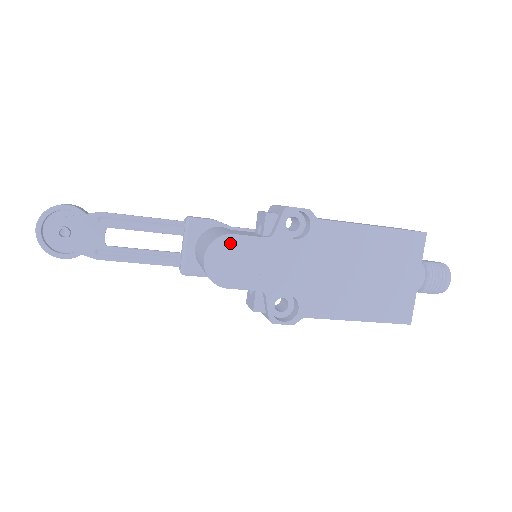
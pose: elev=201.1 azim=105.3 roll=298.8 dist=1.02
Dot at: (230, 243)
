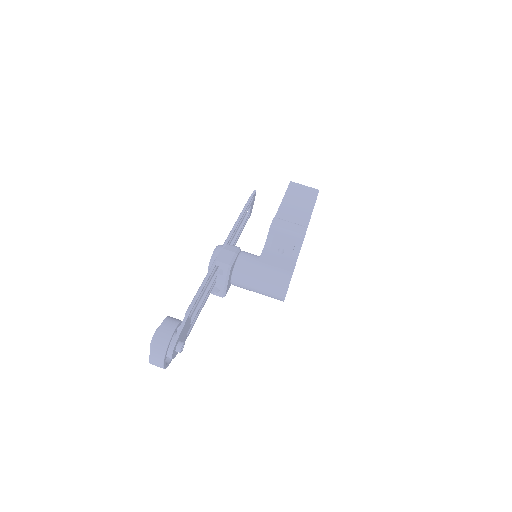
Dot at: occluded
